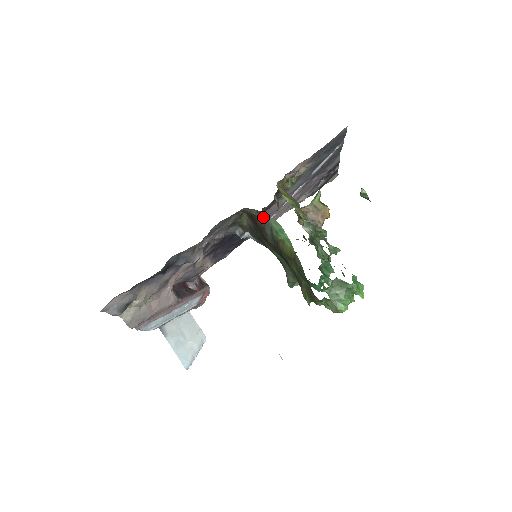
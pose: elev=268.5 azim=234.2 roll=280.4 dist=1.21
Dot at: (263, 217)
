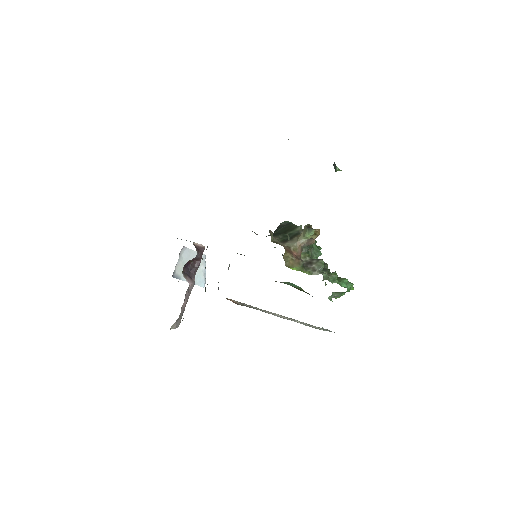
Dot at: occluded
